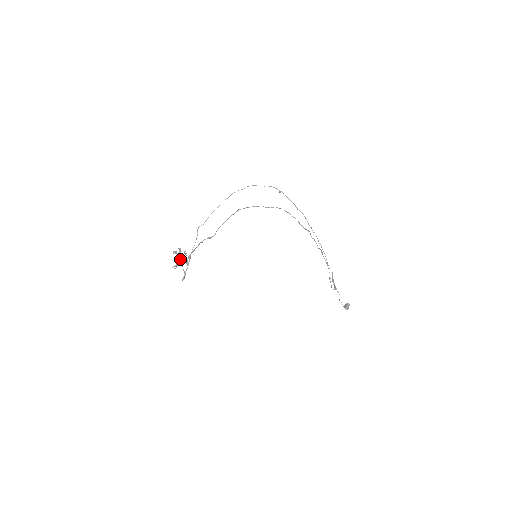
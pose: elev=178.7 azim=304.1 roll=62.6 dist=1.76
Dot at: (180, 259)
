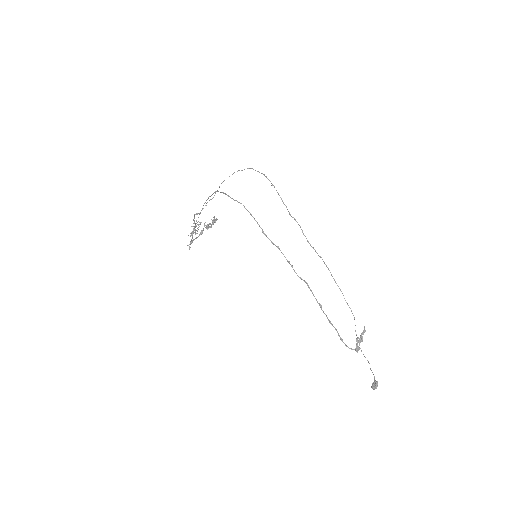
Dot at: (197, 228)
